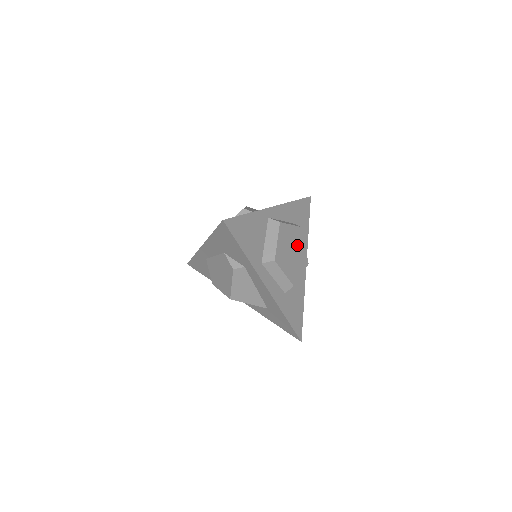
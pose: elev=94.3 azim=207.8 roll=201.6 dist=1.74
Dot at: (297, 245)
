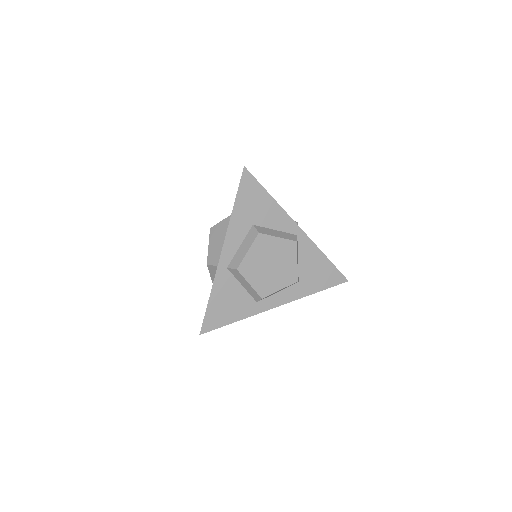
Dot at: (270, 251)
